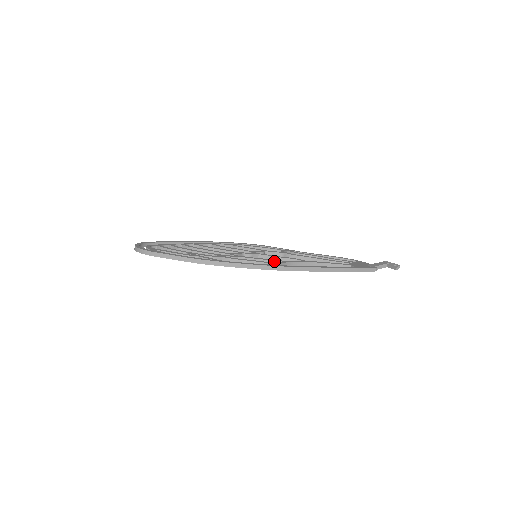
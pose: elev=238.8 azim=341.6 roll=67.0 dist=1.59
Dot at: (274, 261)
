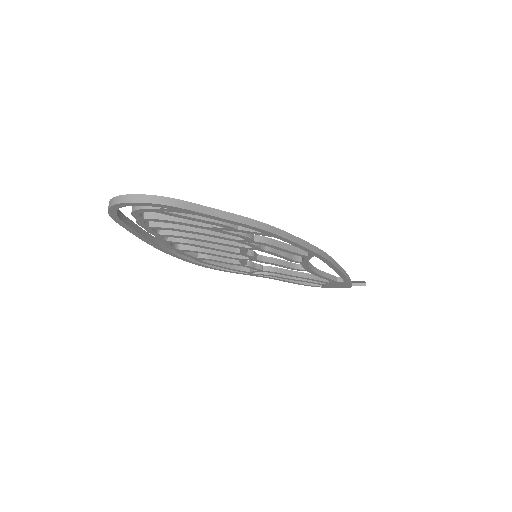
Dot at: (293, 255)
